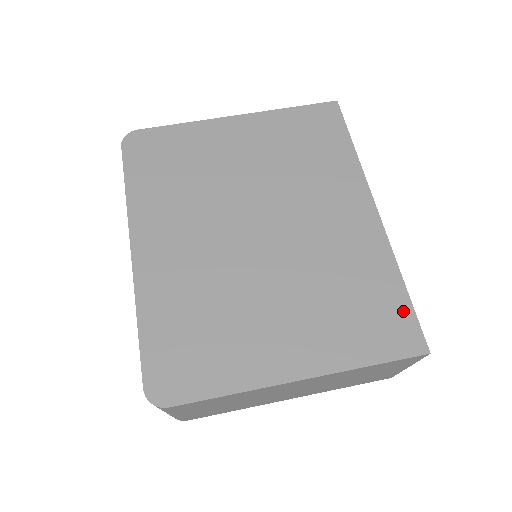
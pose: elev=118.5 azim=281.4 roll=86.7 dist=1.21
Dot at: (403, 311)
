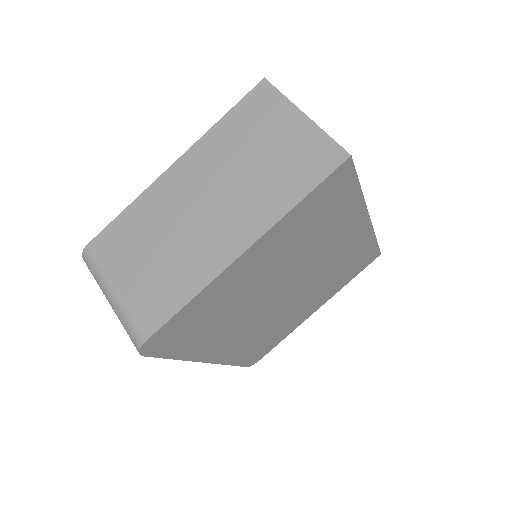
Dot at: (373, 251)
